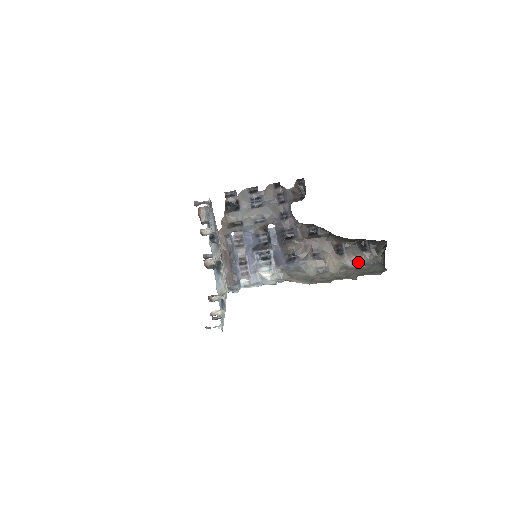
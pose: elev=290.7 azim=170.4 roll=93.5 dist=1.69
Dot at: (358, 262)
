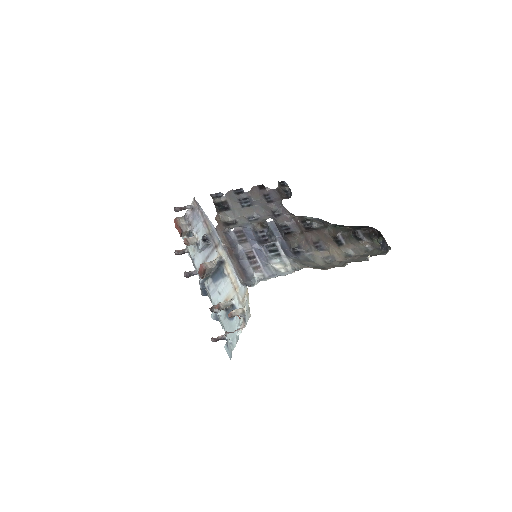
Dot at: (358, 250)
